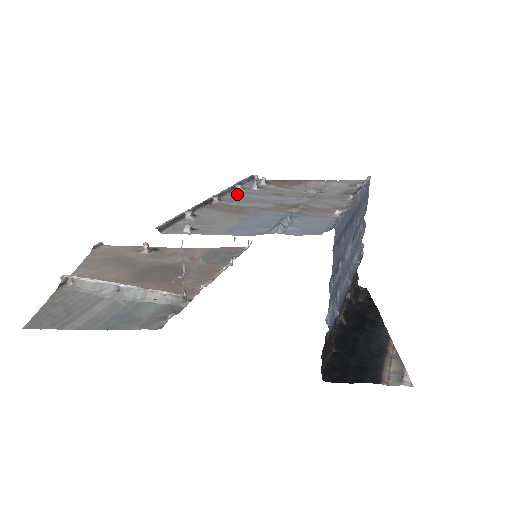
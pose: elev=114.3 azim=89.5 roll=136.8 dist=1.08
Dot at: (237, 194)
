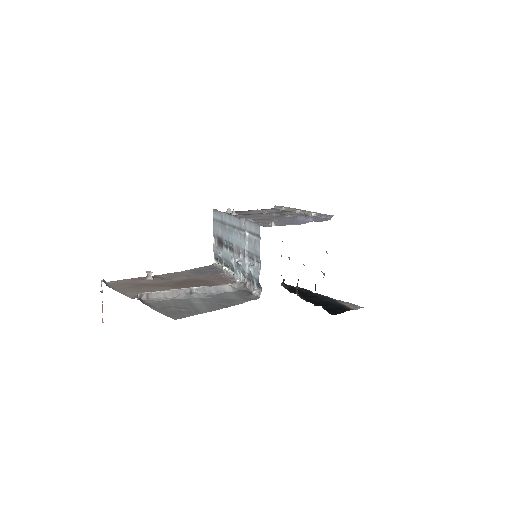
Dot at: occluded
